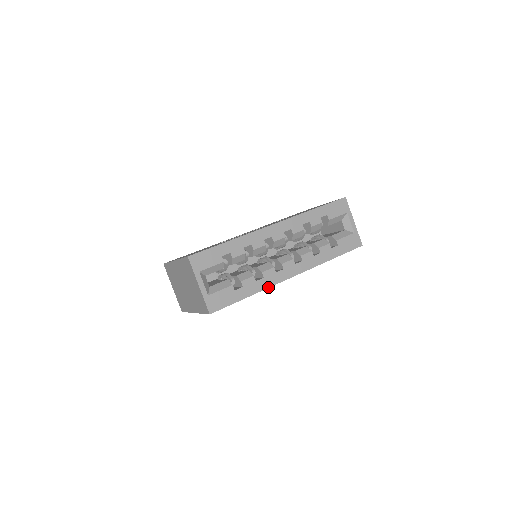
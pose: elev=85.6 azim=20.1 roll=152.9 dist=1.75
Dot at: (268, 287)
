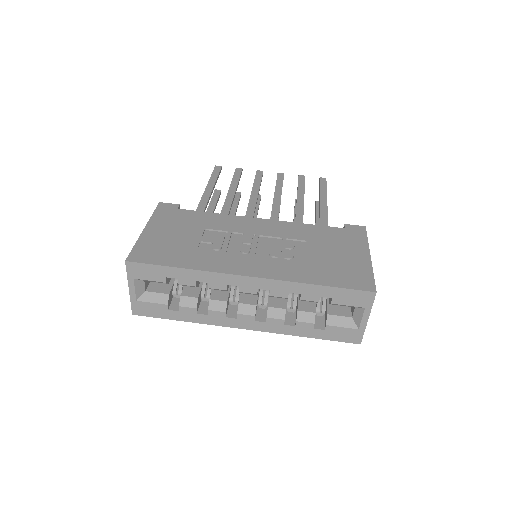
Dot at: (209, 324)
